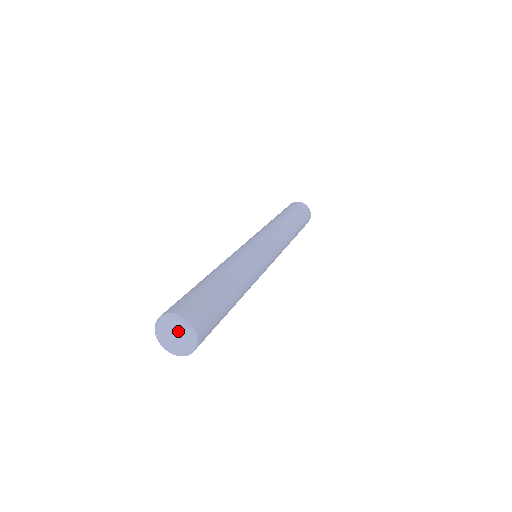
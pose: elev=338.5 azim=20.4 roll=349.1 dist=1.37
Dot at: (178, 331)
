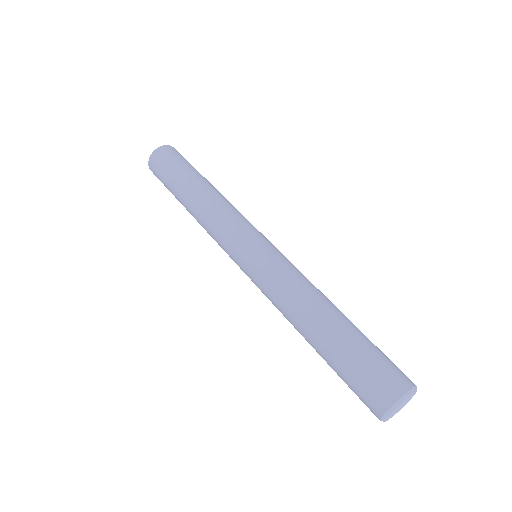
Dot at: (403, 403)
